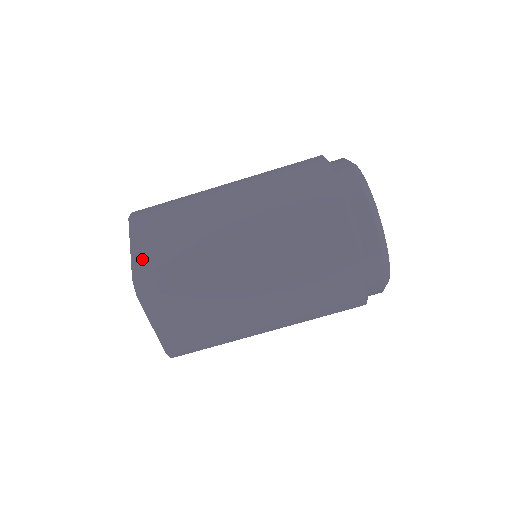
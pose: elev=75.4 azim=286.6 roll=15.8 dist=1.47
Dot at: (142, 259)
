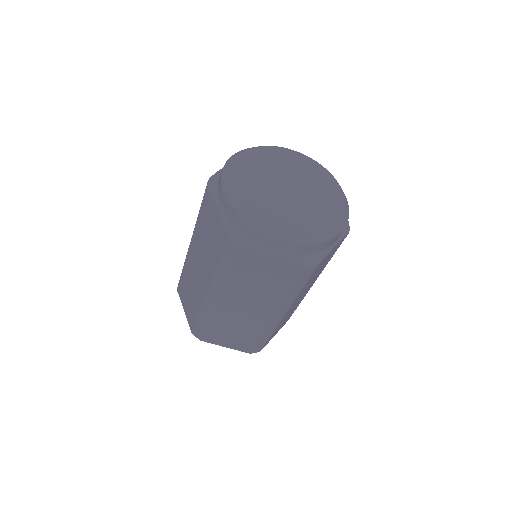
Dot at: (189, 317)
